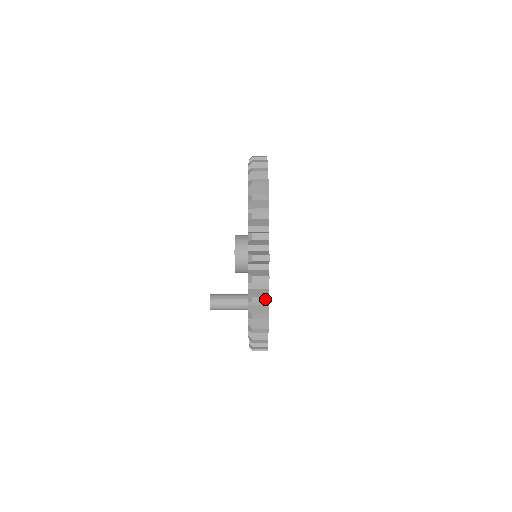
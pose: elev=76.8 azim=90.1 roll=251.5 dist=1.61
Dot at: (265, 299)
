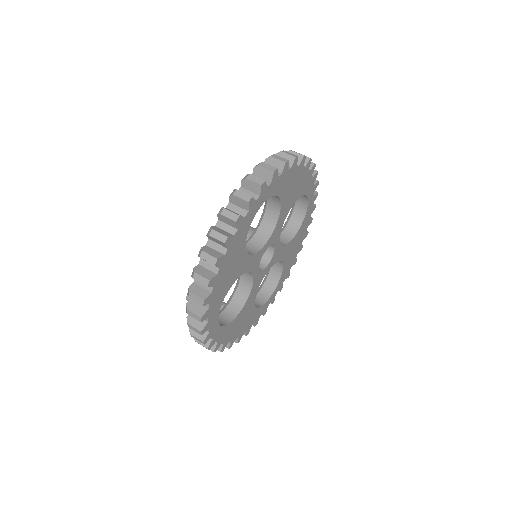
Dot at: (223, 238)
